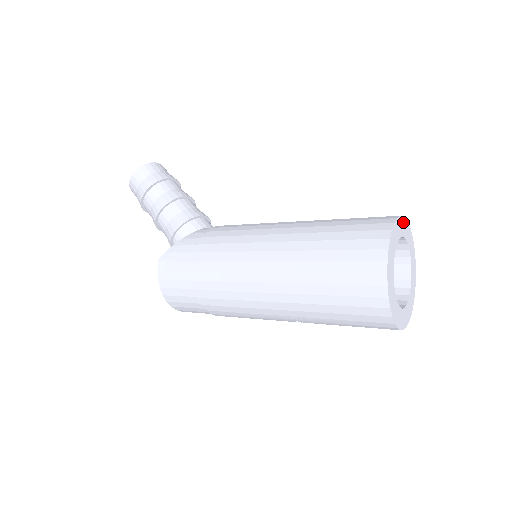
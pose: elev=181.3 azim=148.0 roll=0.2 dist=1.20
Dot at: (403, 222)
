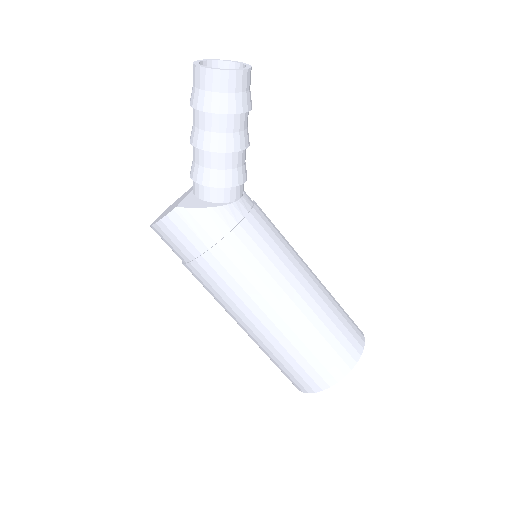
Dot at: occluded
